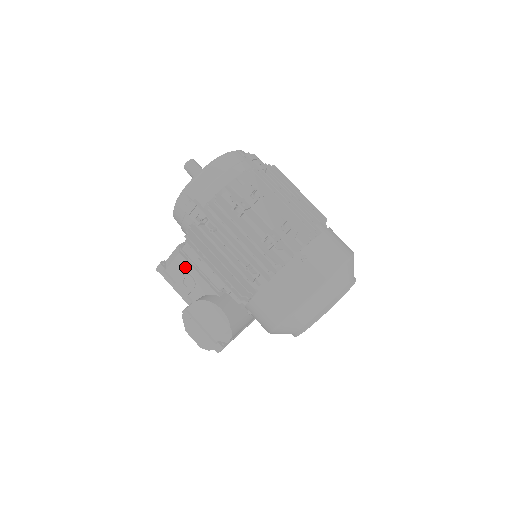
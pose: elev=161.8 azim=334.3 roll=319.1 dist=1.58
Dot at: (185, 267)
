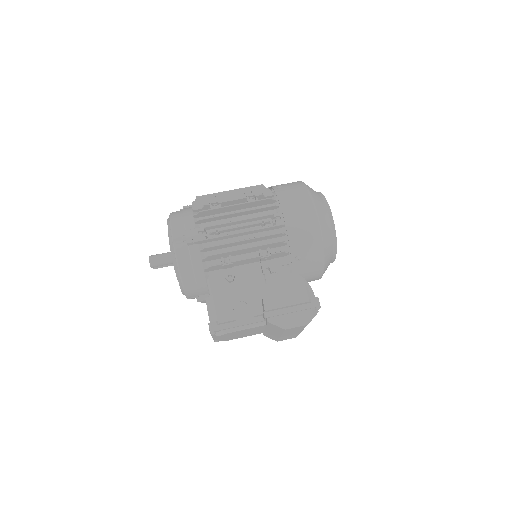
Dot at: (228, 299)
